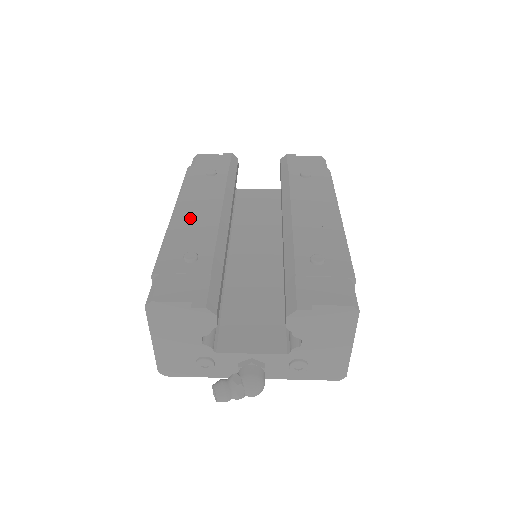
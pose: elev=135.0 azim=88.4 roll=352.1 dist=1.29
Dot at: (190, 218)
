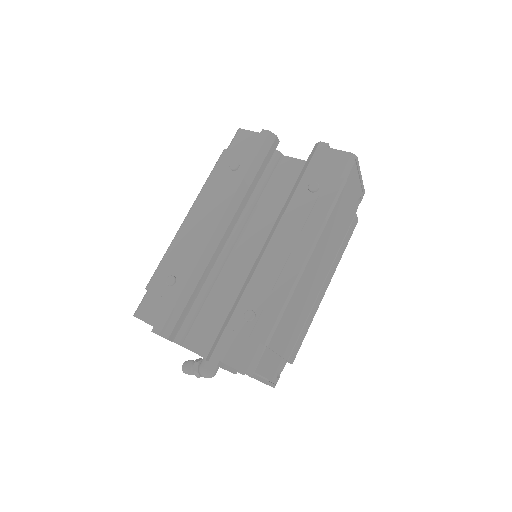
Dot at: (192, 230)
